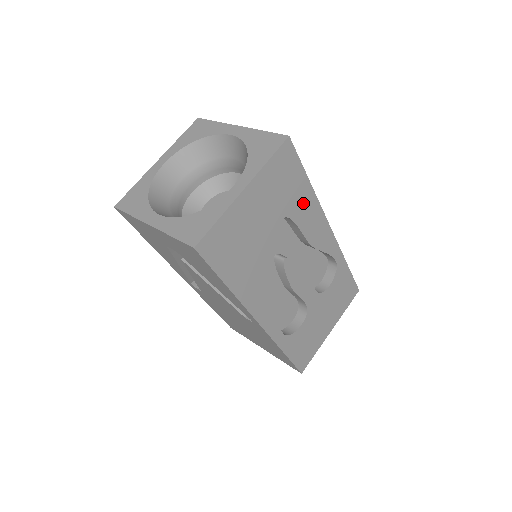
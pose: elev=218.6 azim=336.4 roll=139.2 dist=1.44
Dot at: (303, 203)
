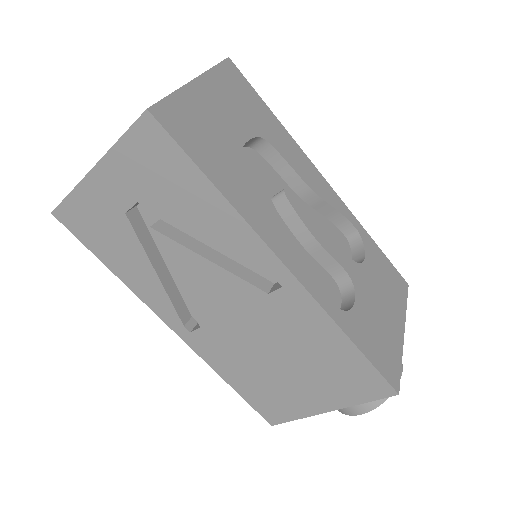
Dot at: (277, 134)
